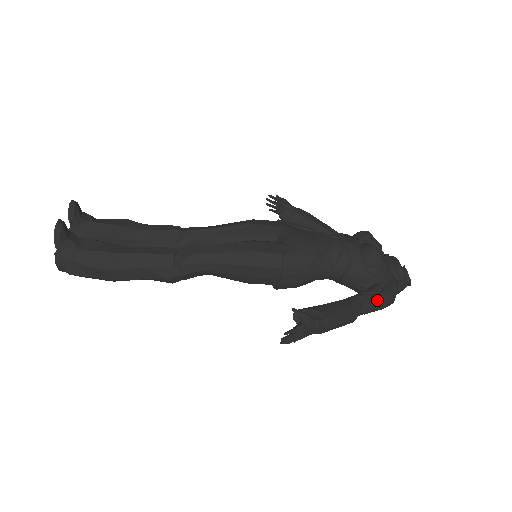
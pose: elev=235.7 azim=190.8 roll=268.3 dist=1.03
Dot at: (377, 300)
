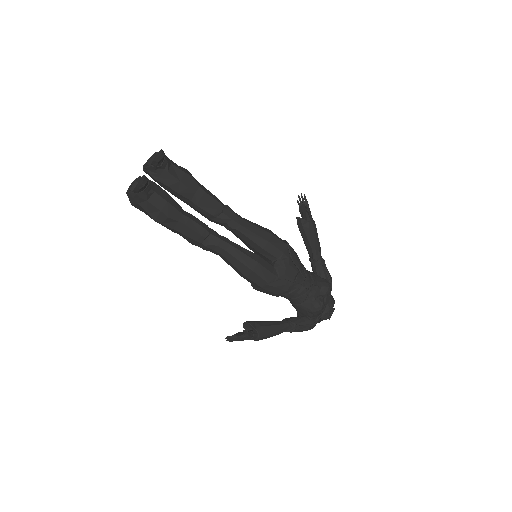
Dot at: (297, 330)
